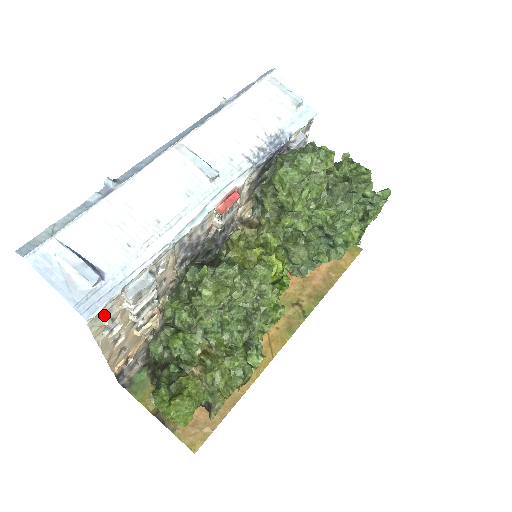
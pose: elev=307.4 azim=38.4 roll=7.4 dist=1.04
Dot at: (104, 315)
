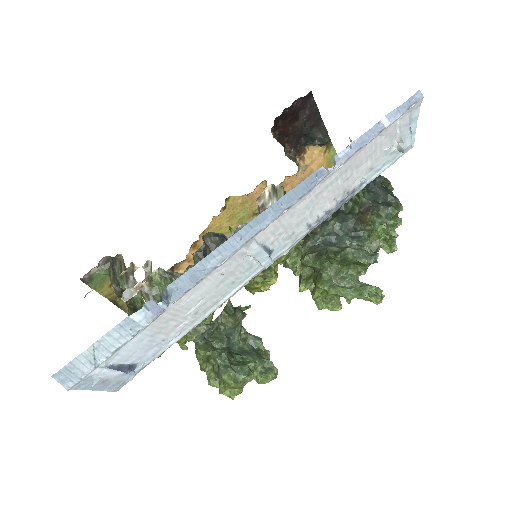
Dot at: occluded
